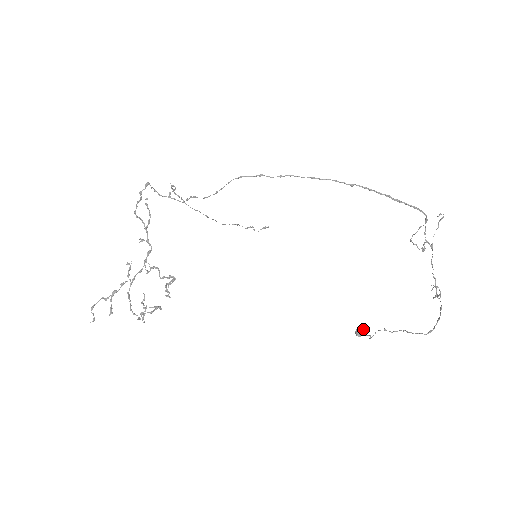
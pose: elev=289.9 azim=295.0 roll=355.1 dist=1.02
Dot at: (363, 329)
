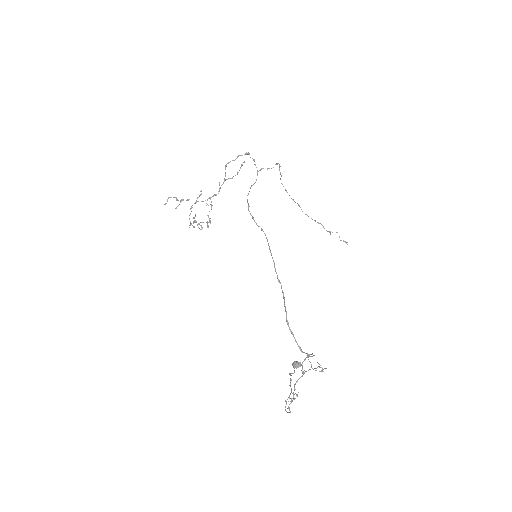
Dot at: (298, 366)
